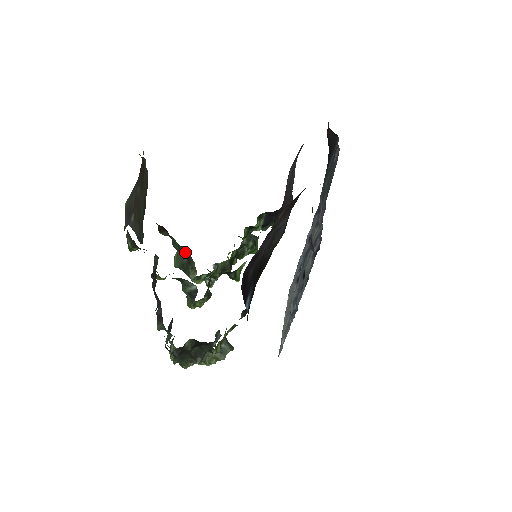
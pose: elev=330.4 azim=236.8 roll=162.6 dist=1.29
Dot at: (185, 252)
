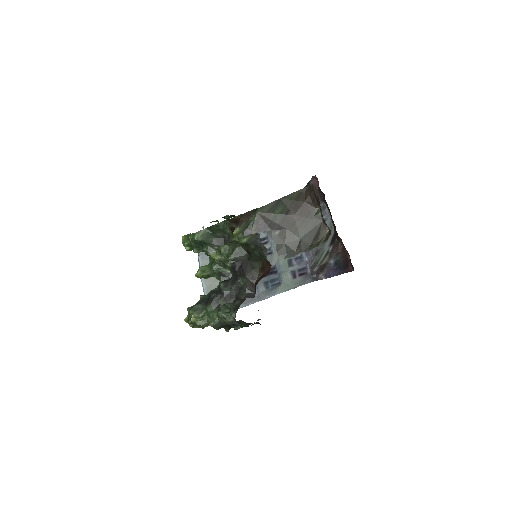
Dot at: (218, 235)
